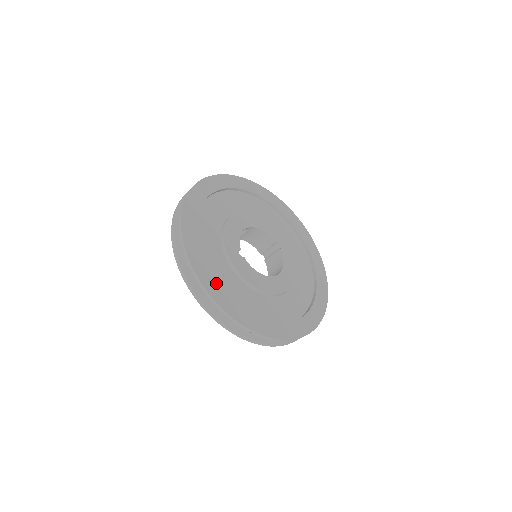
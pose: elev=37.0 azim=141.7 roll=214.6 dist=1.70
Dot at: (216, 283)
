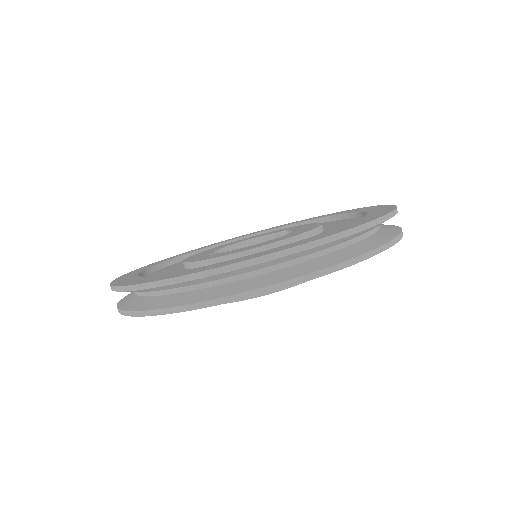
Dot at: (153, 277)
